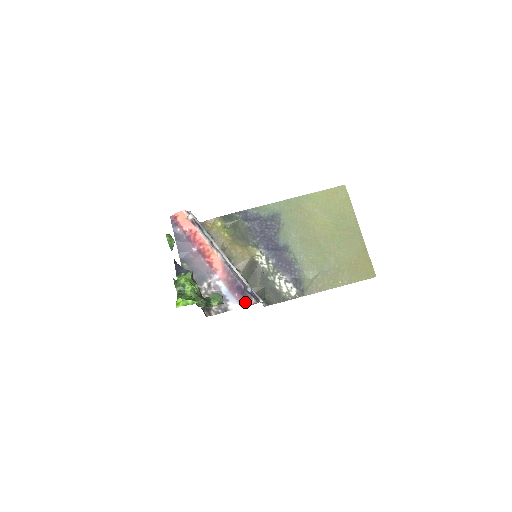
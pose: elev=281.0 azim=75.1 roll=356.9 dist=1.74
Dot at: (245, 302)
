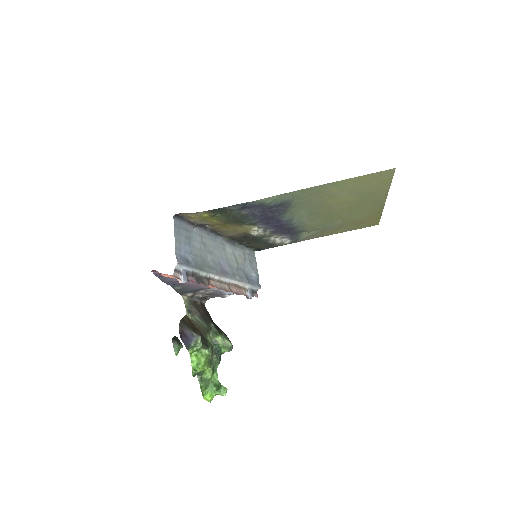
Dot at: occluded
